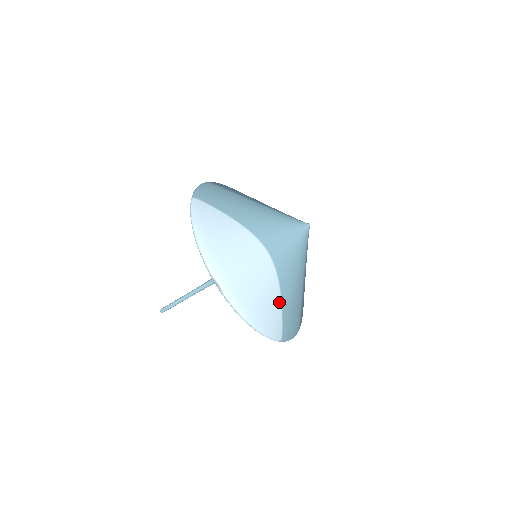
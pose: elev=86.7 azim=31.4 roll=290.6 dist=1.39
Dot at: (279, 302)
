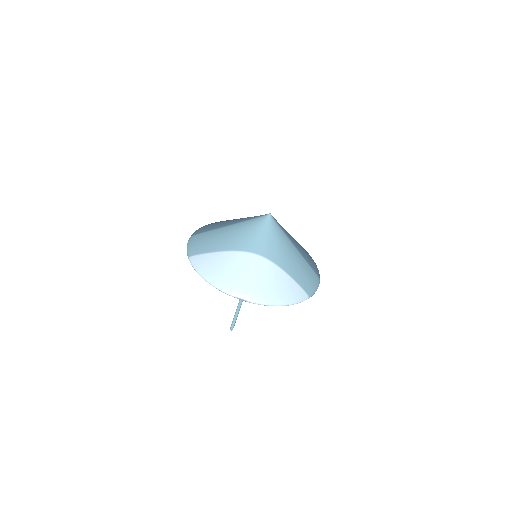
Dot at: (288, 277)
